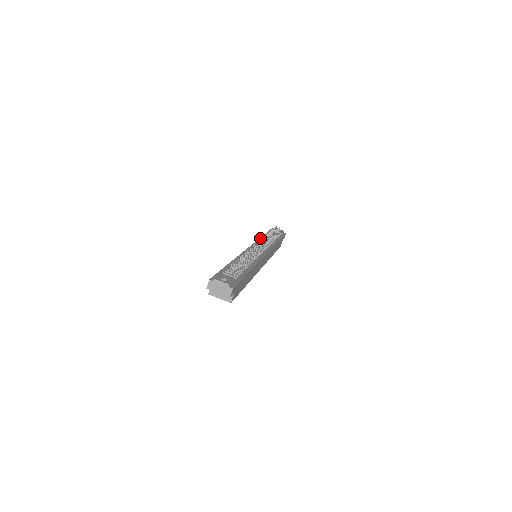
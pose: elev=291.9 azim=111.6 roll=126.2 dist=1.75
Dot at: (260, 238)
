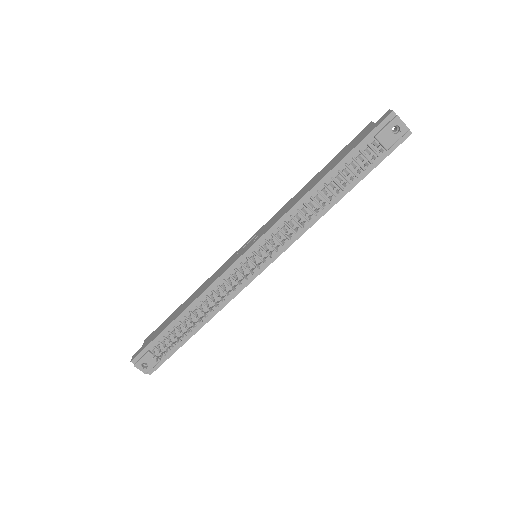
Dot at: (301, 199)
